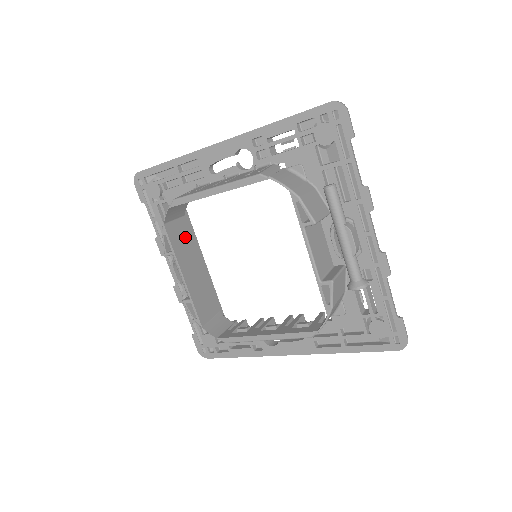
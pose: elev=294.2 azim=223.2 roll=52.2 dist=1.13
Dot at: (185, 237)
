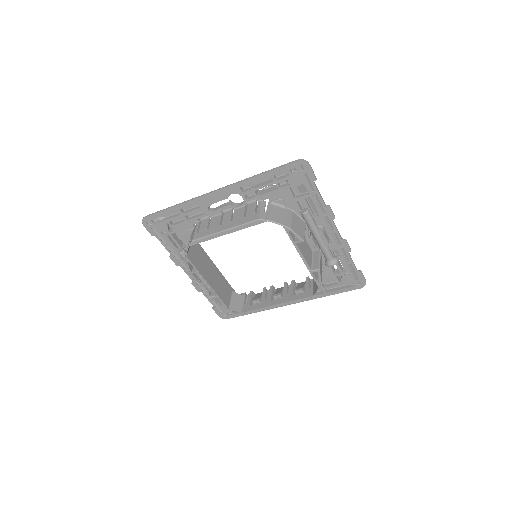
Dot at: (199, 255)
